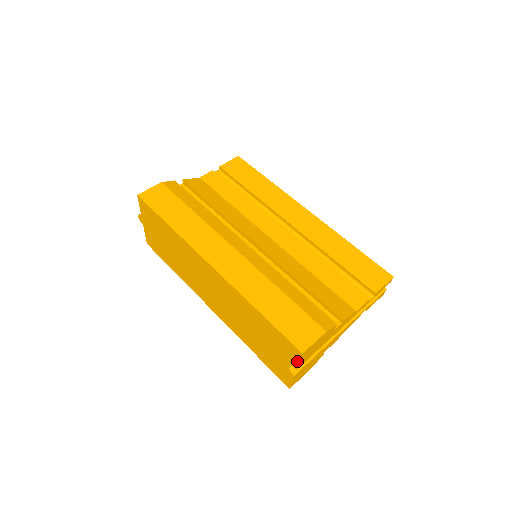
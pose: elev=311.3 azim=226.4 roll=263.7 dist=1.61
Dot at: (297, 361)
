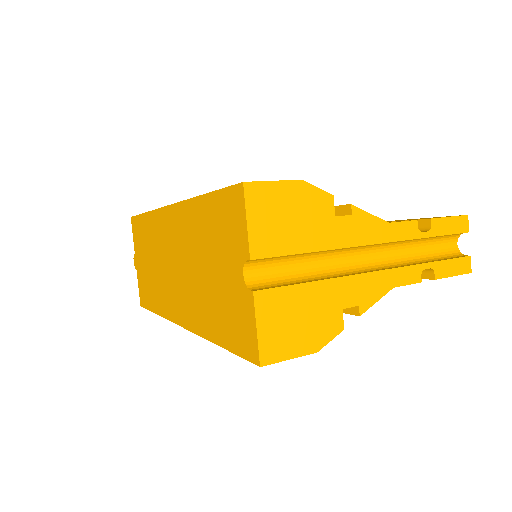
Dot at: (244, 226)
